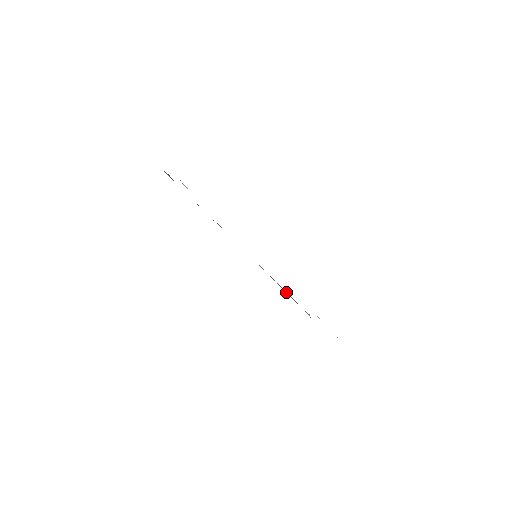
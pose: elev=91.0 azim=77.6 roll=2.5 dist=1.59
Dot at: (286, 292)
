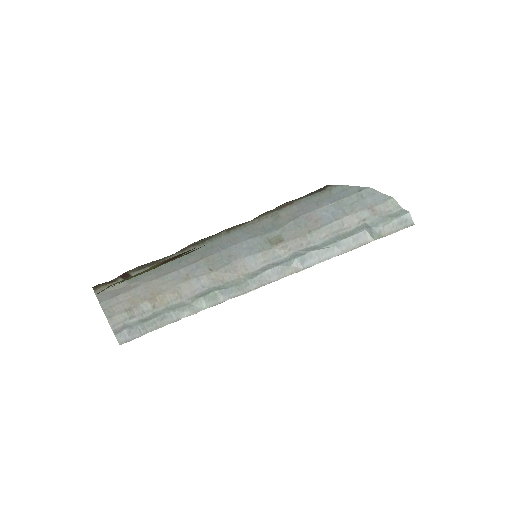
Dot at: (324, 254)
